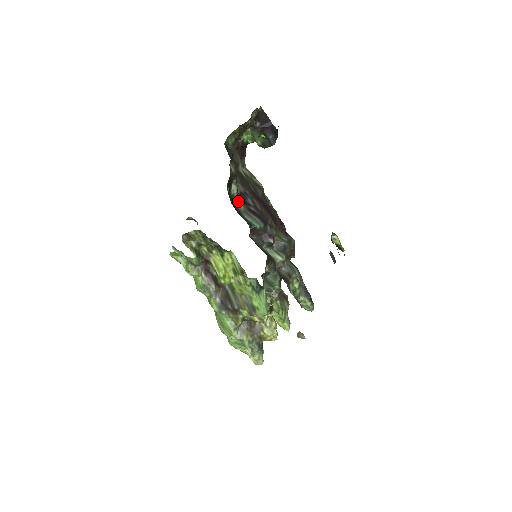
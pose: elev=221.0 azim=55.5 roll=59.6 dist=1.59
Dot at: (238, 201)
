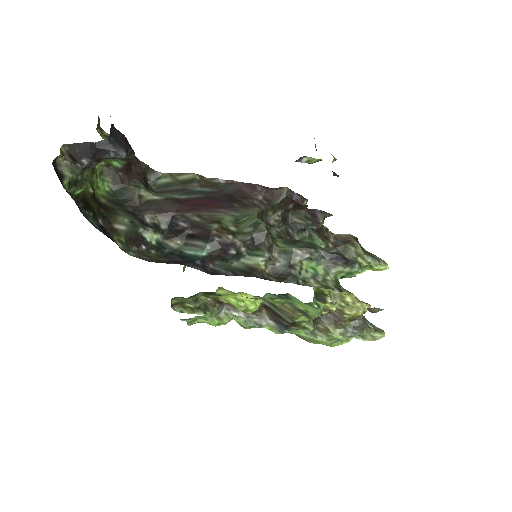
Dot at: (168, 241)
